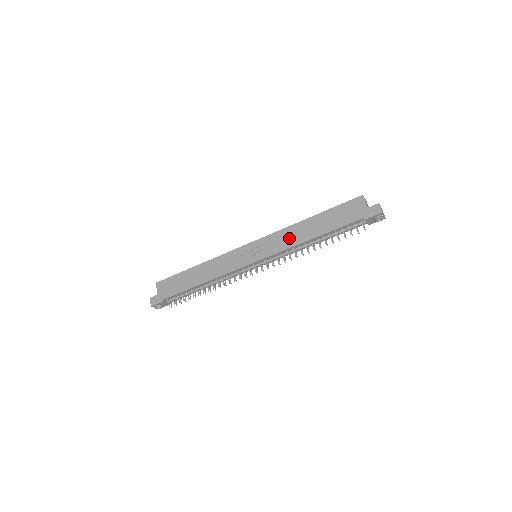
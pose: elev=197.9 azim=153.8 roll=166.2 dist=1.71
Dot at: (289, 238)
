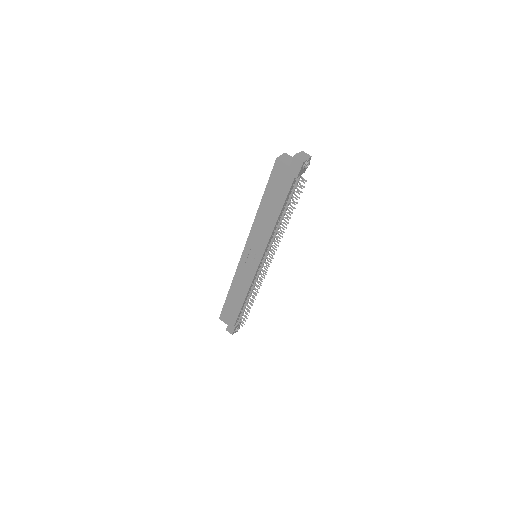
Dot at: (262, 231)
